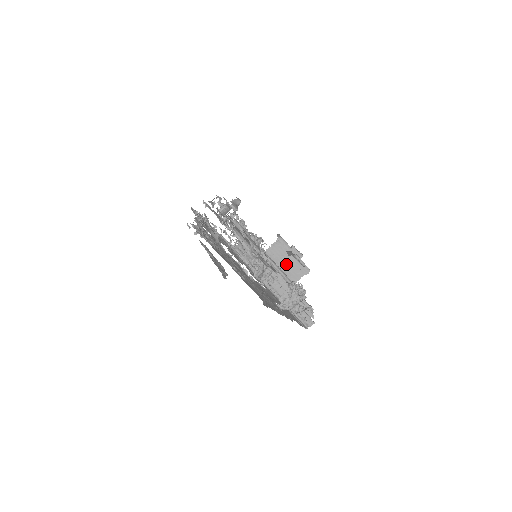
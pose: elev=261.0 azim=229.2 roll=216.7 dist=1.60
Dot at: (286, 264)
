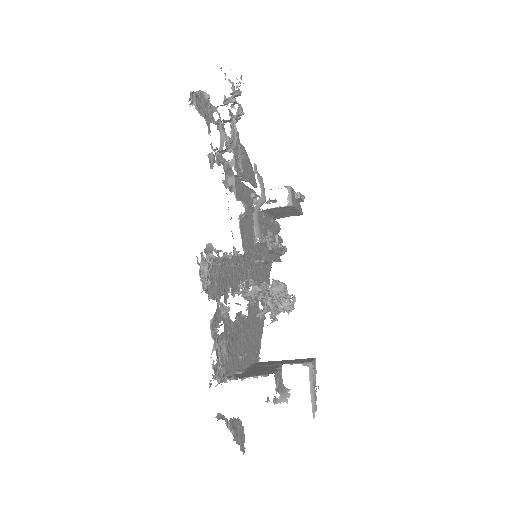
Dot at: (281, 213)
